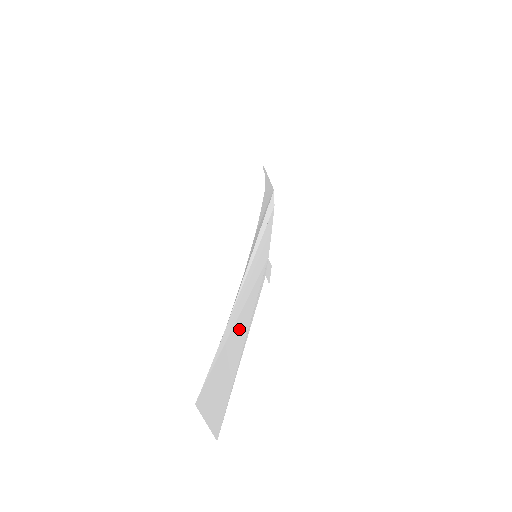
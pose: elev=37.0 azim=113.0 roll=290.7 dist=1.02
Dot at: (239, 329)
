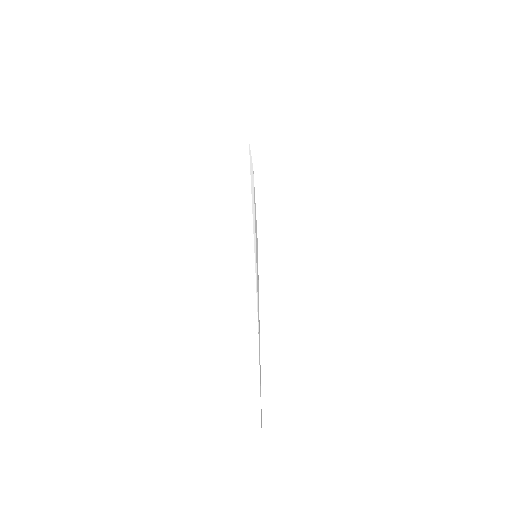
Dot at: occluded
